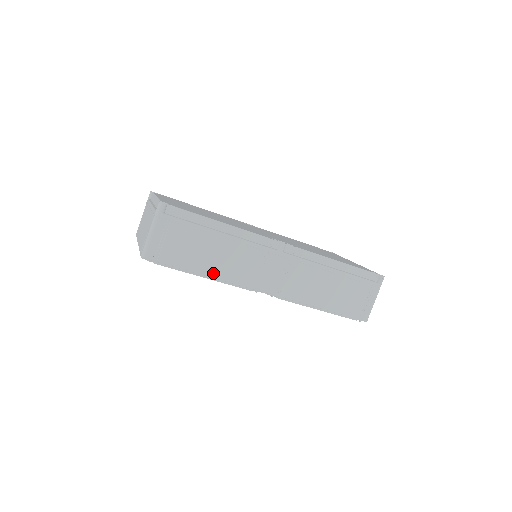
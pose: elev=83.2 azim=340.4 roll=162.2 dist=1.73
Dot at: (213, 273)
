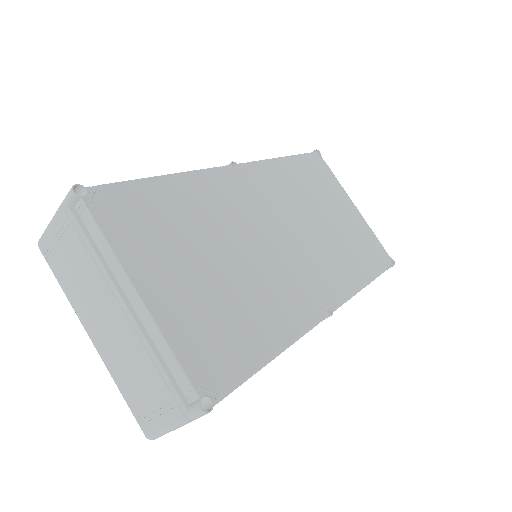
Dot at: occluded
